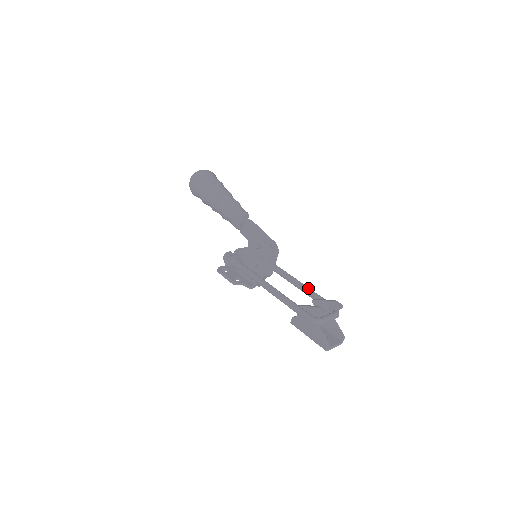
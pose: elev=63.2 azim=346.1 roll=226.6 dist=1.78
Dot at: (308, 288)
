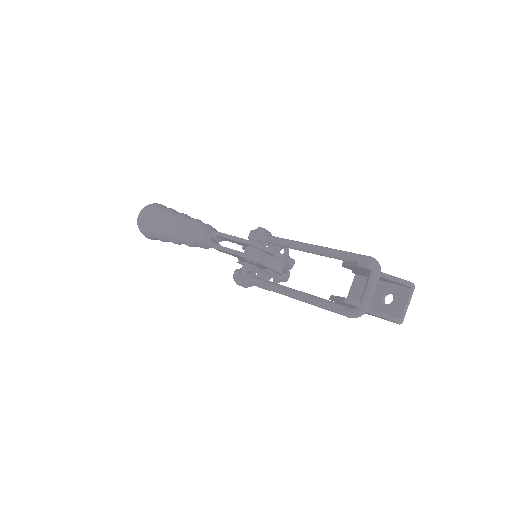
Dot at: (327, 252)
